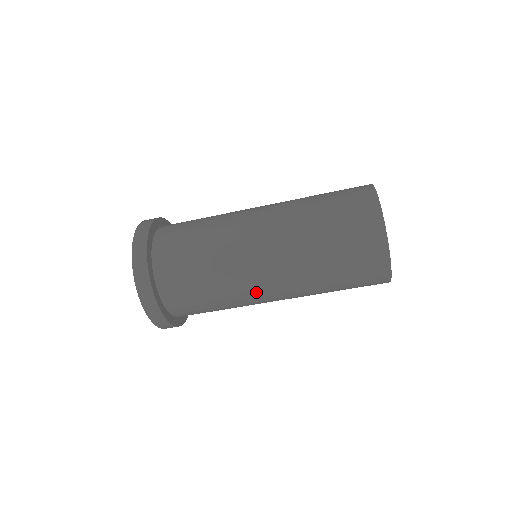
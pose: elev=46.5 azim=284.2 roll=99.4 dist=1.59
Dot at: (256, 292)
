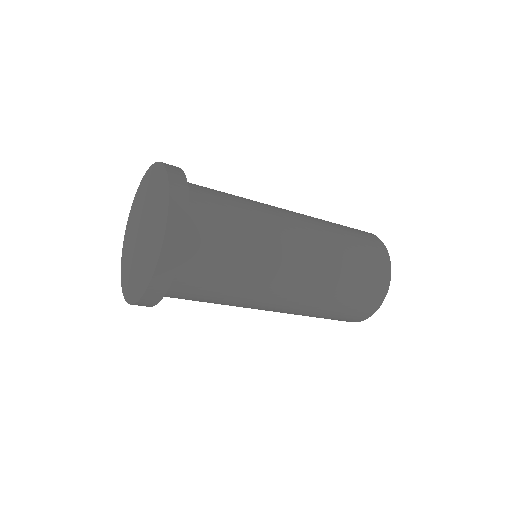
Dot at: occluded
